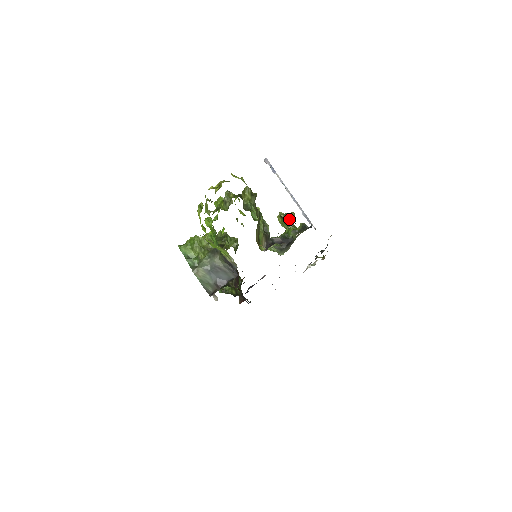
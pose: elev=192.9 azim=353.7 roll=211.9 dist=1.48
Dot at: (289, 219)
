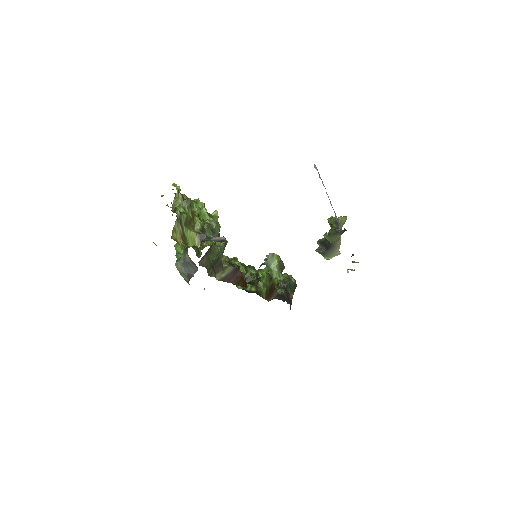
Dot at: (333, 223)
